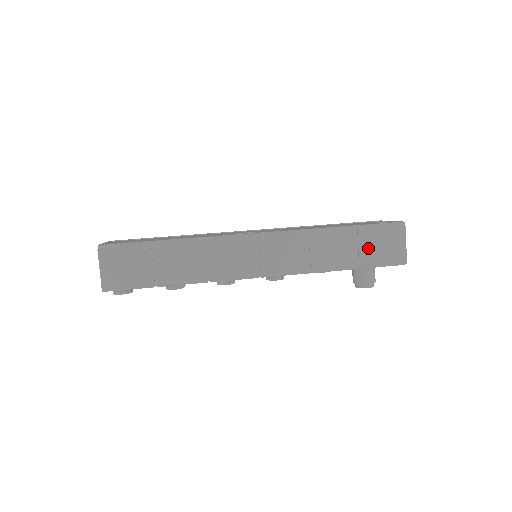
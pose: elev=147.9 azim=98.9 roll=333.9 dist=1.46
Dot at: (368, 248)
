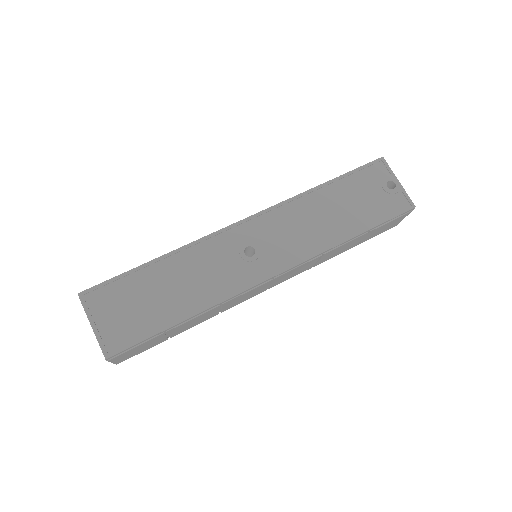
Dot at: (372, 234)
